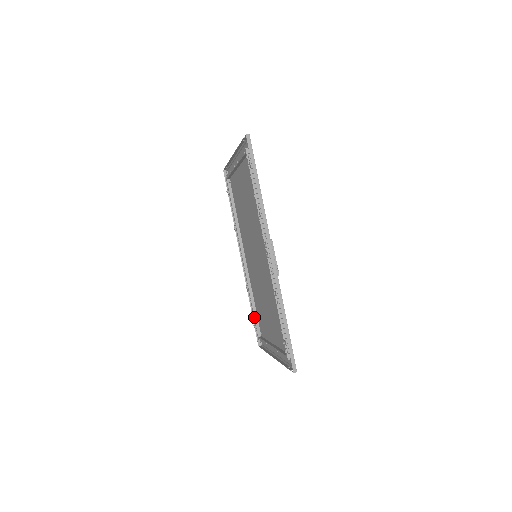
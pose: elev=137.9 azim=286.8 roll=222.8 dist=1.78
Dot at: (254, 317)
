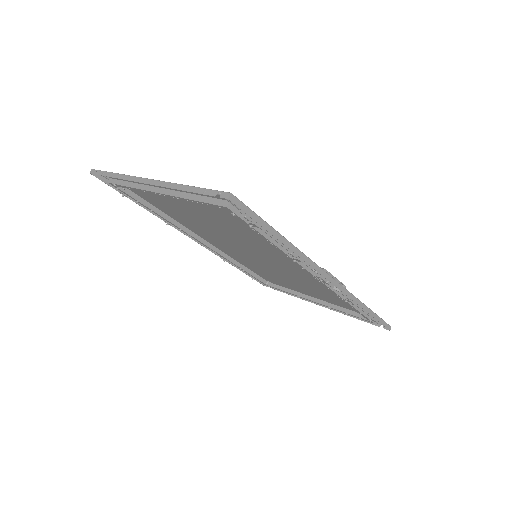
Dot at: (252, 276)
